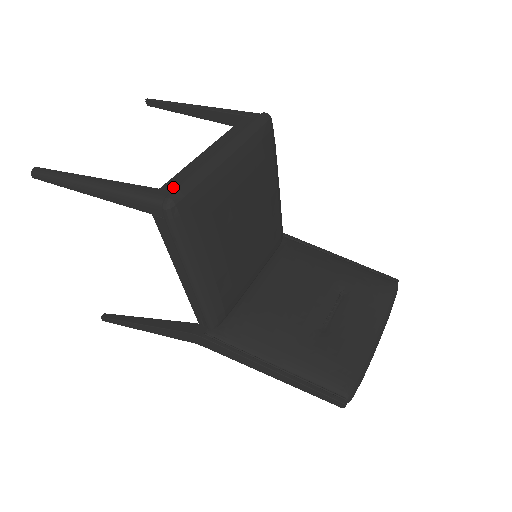
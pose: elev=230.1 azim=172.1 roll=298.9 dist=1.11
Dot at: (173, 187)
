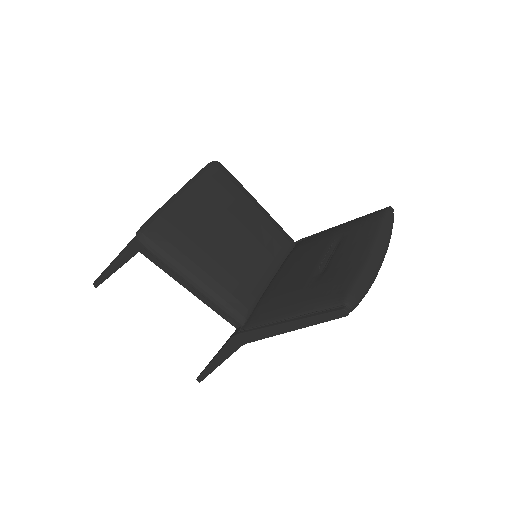
Dot at: occluded
